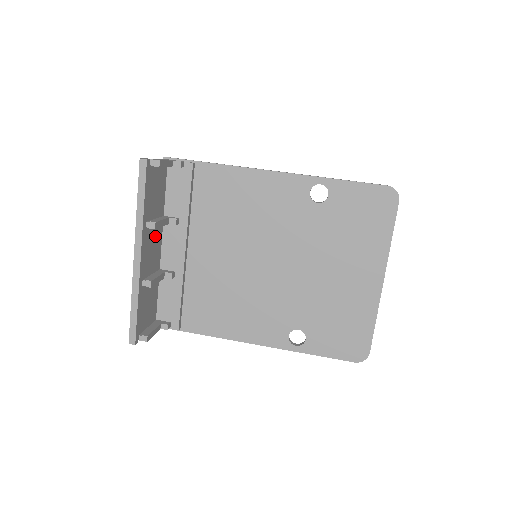
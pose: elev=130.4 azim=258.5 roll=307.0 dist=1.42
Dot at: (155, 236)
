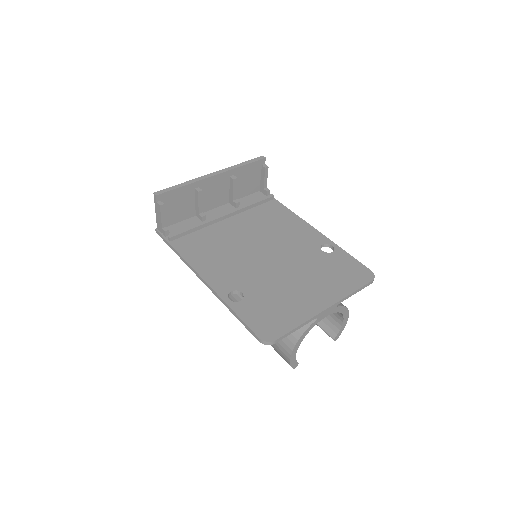
Dot at: (222, 194)
